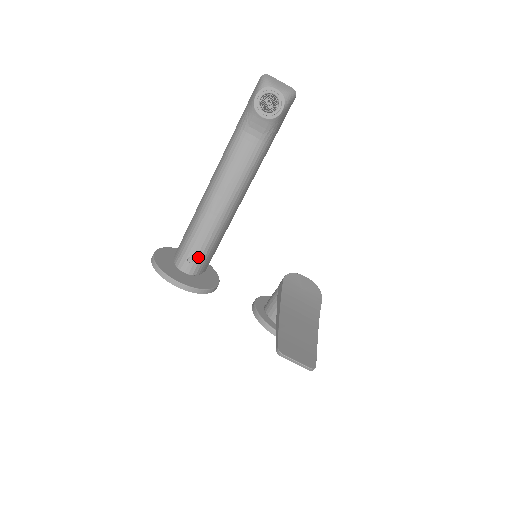
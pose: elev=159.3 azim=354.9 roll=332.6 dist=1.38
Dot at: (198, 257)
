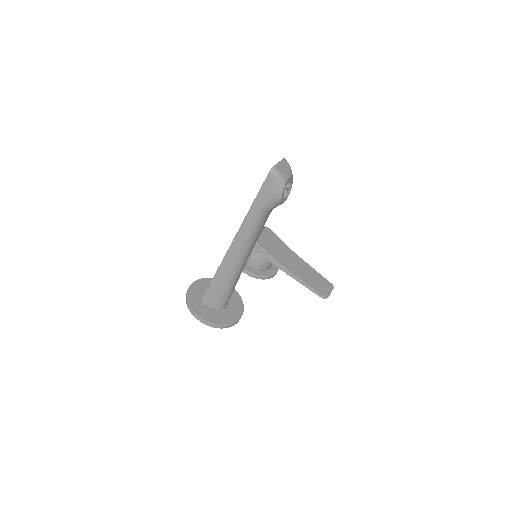
Dot at: occluded
